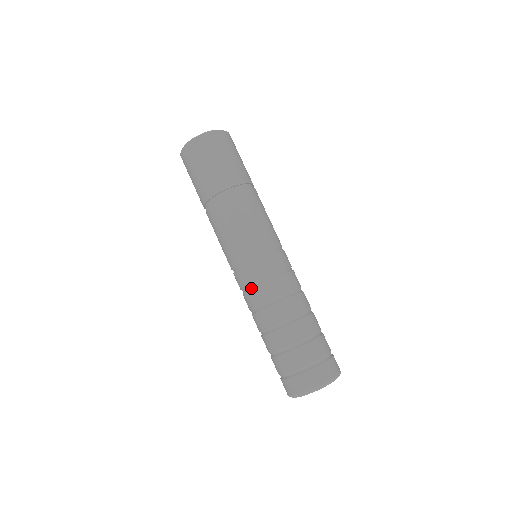
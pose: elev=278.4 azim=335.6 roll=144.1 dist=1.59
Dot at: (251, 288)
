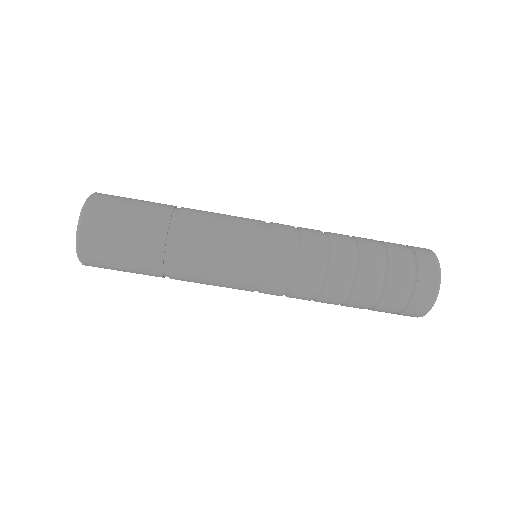
Dot at: (293, 284)
